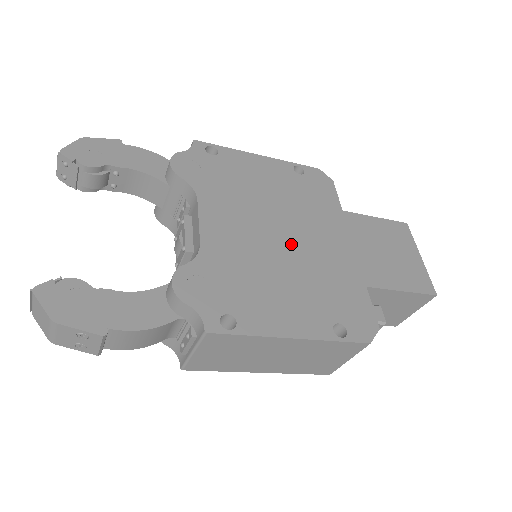
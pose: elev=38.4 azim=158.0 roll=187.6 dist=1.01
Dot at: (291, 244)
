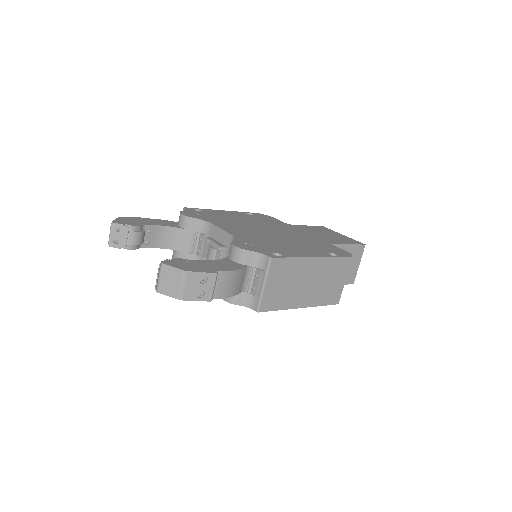
Dot at: (276, 234)
